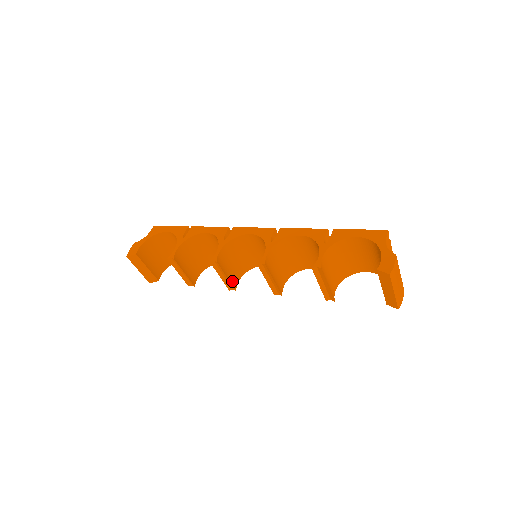
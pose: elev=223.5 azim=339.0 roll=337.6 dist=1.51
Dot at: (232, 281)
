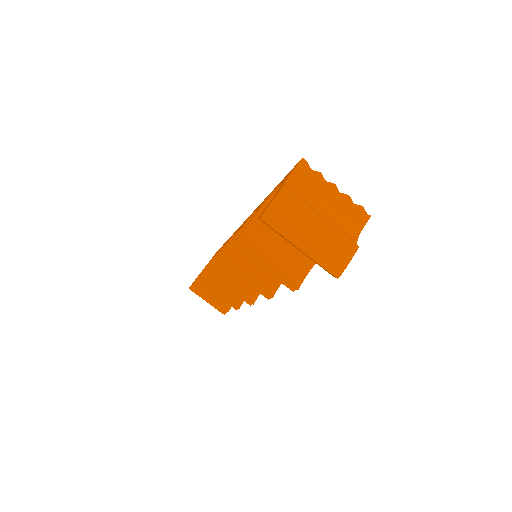
Dot at: (245, 293)
